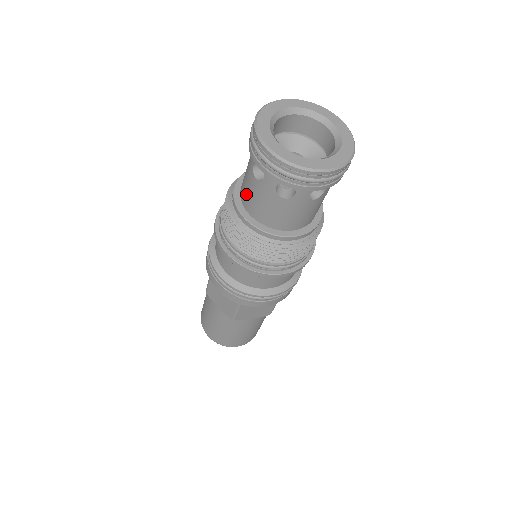
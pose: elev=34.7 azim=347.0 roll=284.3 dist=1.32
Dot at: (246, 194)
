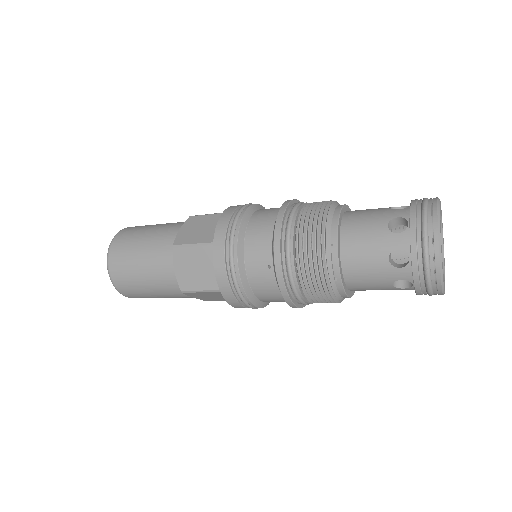
Dot at: (362, 283)
